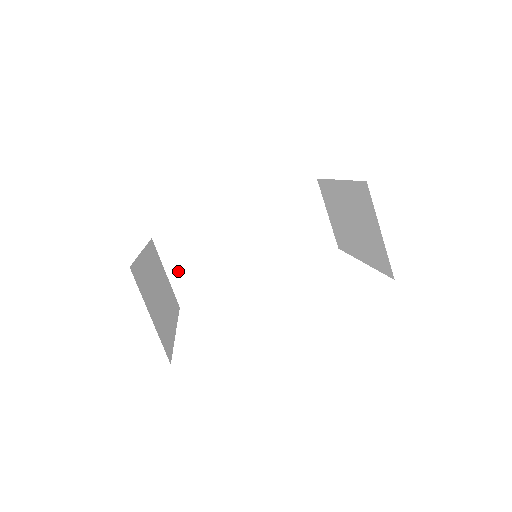
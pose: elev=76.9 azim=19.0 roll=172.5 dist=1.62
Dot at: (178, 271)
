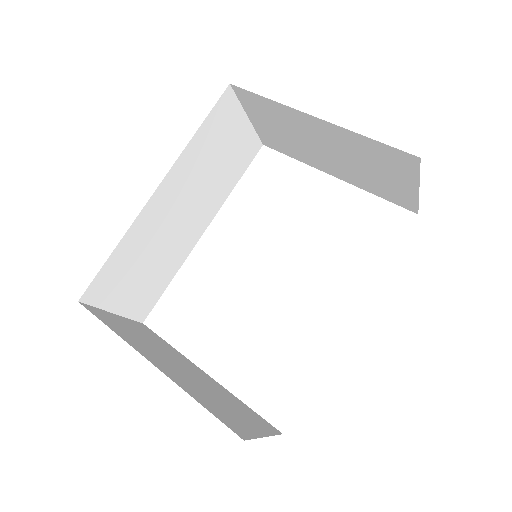
Dot at: (125, 300)
